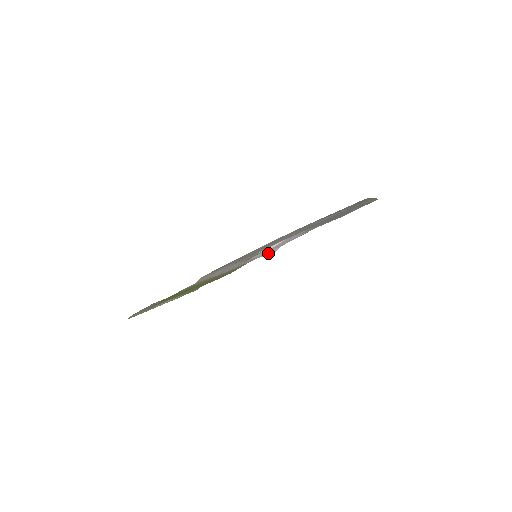
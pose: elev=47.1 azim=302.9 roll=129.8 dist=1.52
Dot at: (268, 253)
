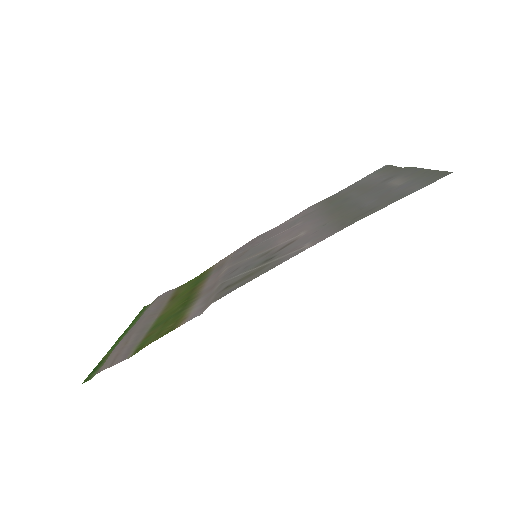
Dot at: occluded
